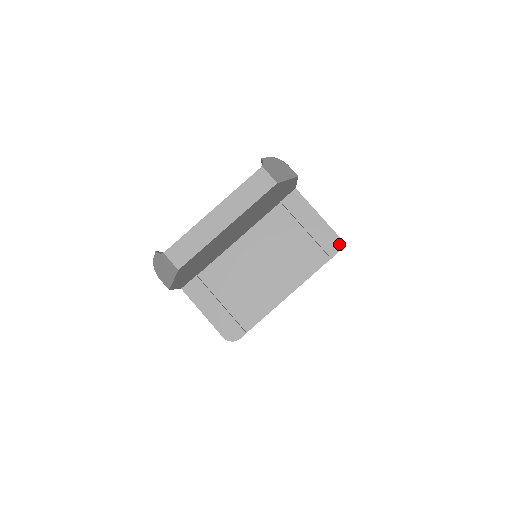
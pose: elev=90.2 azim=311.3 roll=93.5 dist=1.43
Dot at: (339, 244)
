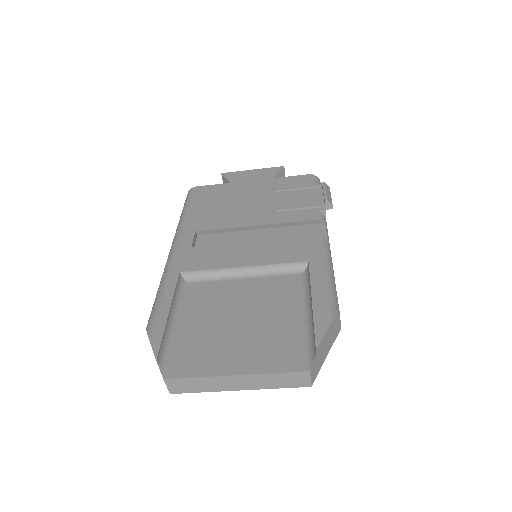
Dot at: occluded
